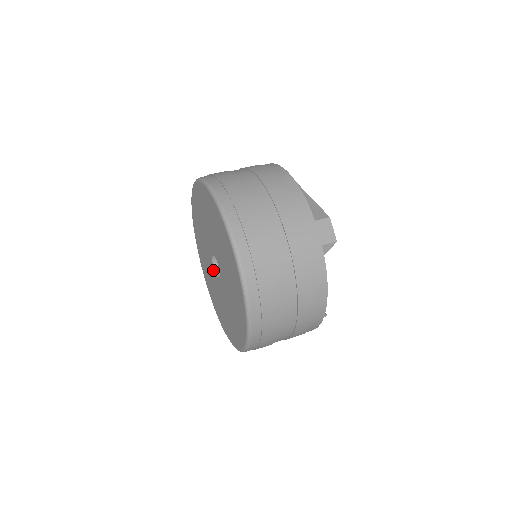
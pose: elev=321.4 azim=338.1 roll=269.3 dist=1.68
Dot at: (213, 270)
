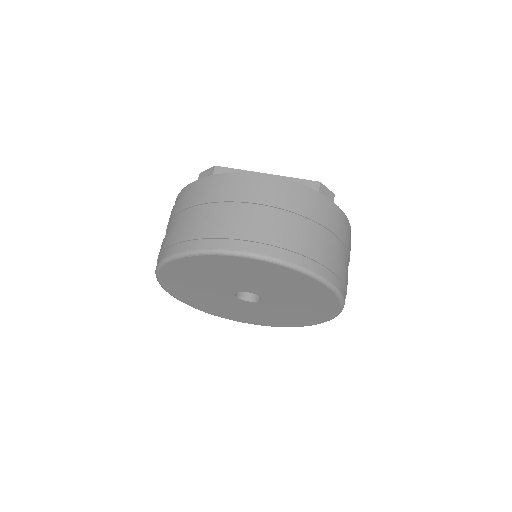
Dot at: (236, 300)
